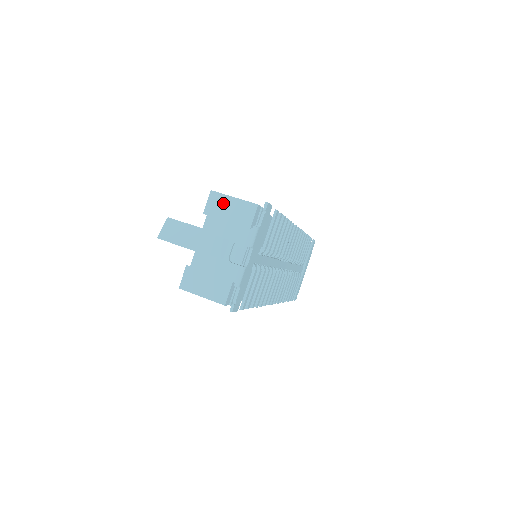
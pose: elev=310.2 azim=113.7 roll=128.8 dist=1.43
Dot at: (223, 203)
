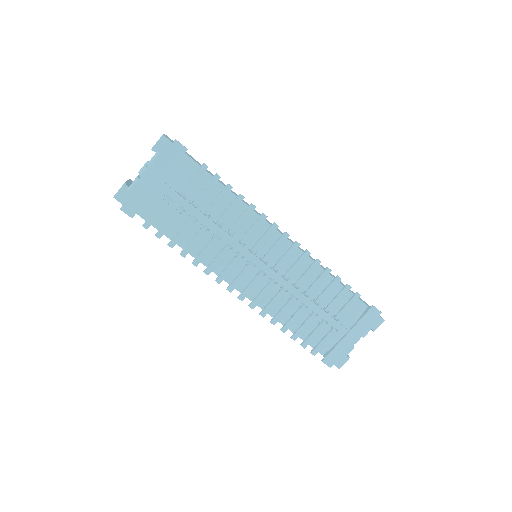
Dot at: occluded
